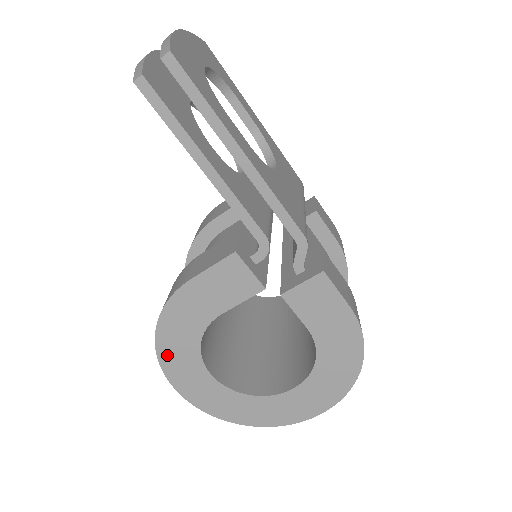
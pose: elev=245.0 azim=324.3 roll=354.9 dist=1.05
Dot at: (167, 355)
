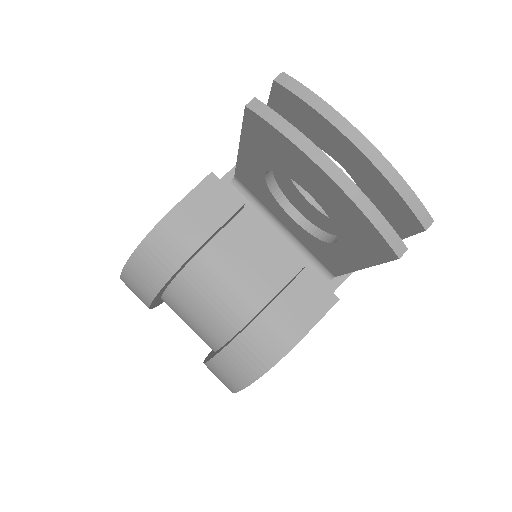
Dot at: occluded
